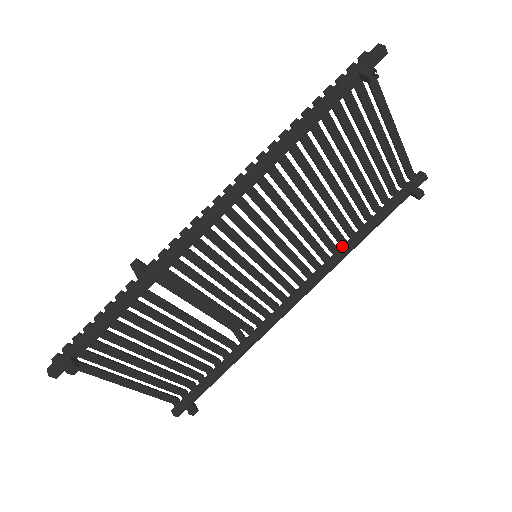
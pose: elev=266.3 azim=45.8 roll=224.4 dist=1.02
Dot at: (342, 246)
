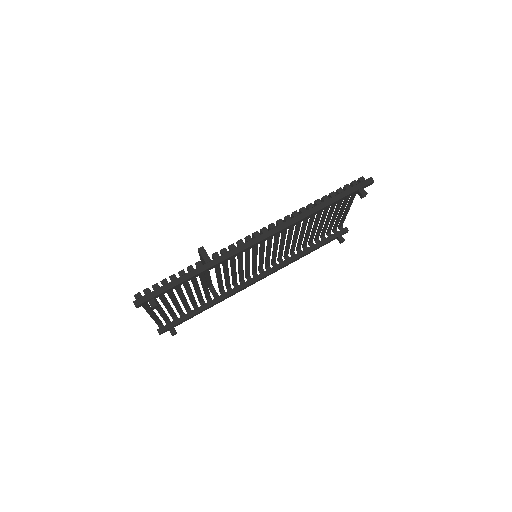
Dot at: (292, 257)
